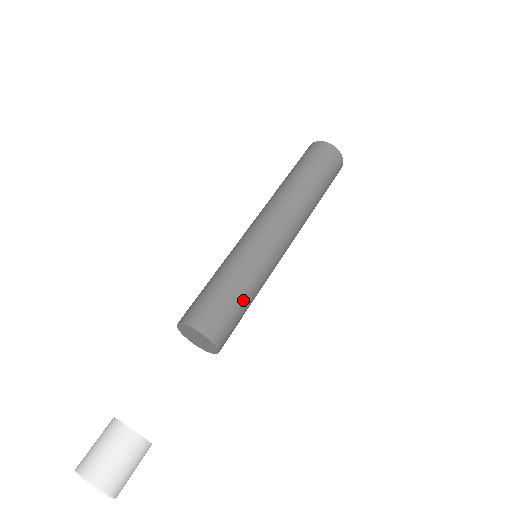
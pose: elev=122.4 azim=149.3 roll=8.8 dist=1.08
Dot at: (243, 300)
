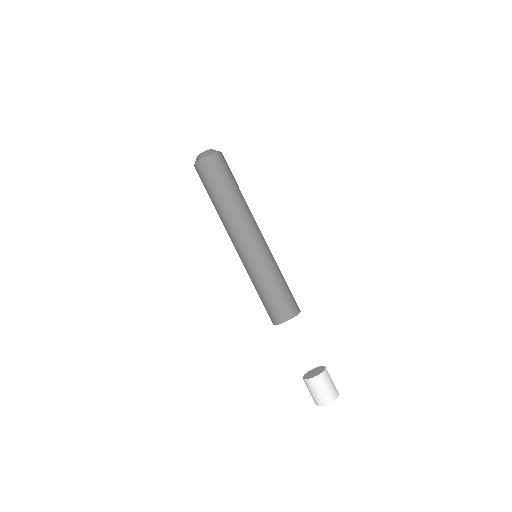
Dot at: (283, 285)
